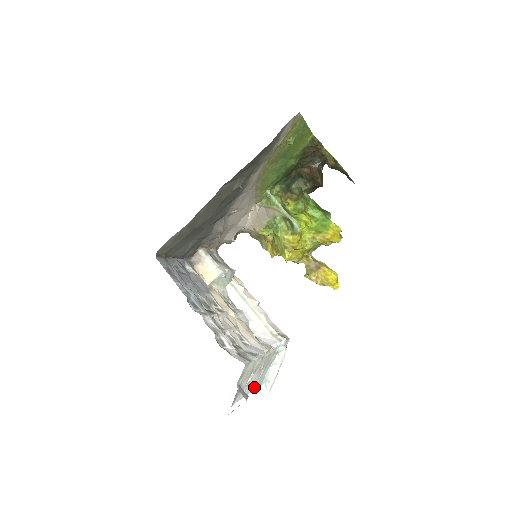
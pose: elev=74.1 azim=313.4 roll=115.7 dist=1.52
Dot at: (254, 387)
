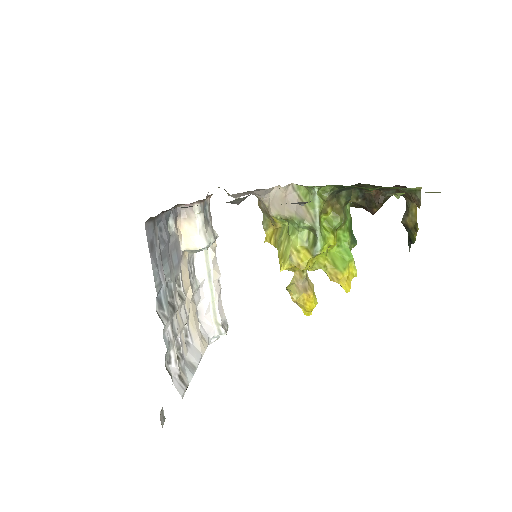
Dot at: occluded
